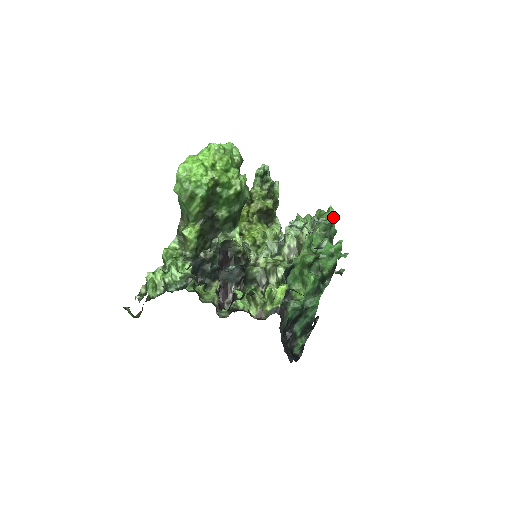
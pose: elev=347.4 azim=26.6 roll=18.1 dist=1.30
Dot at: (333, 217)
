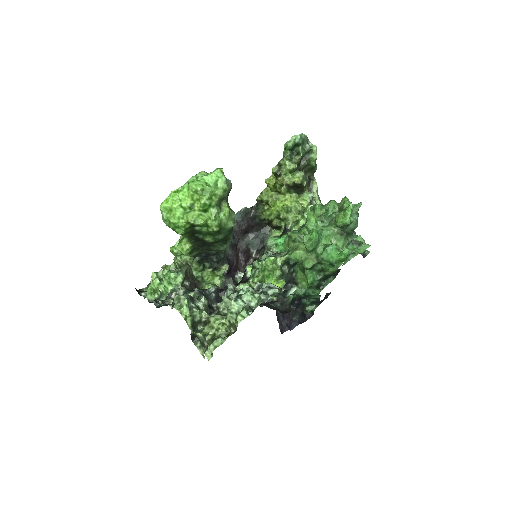
Dot at: (347, 222)
